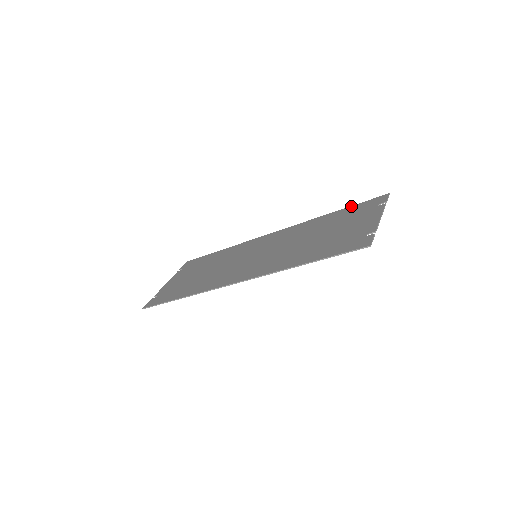
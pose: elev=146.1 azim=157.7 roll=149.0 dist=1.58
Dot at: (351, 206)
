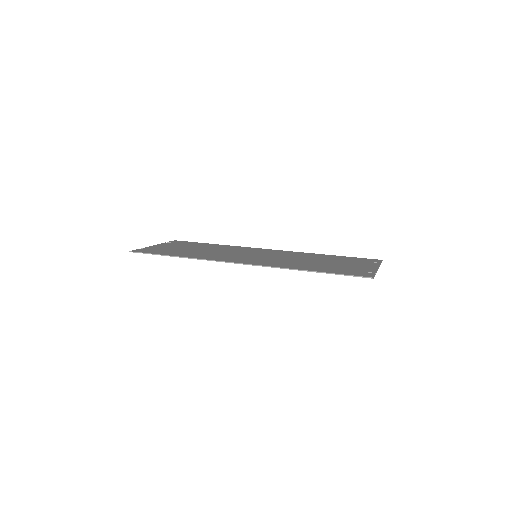
Dot at: occluded
